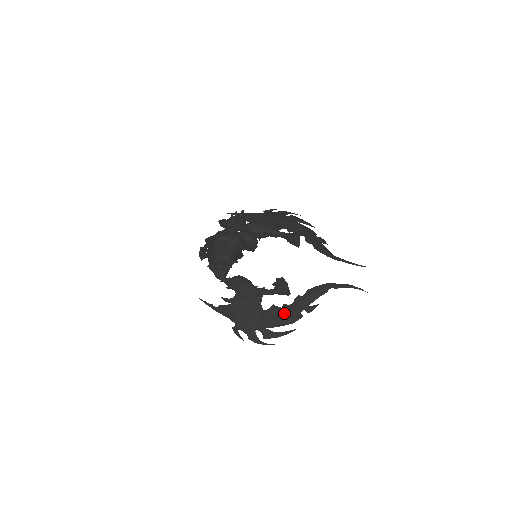
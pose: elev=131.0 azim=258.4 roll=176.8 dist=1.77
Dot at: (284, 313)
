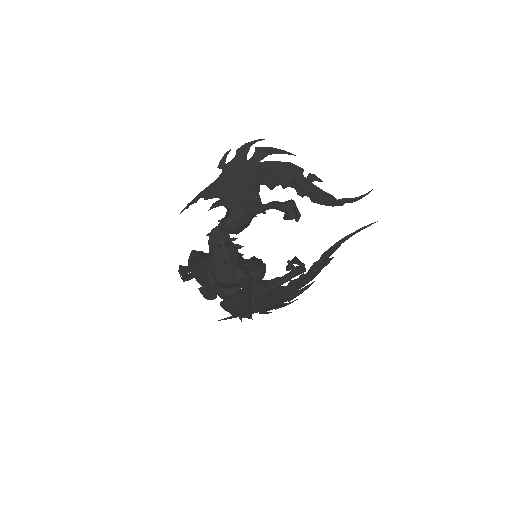
Dot at: (304, 282)
